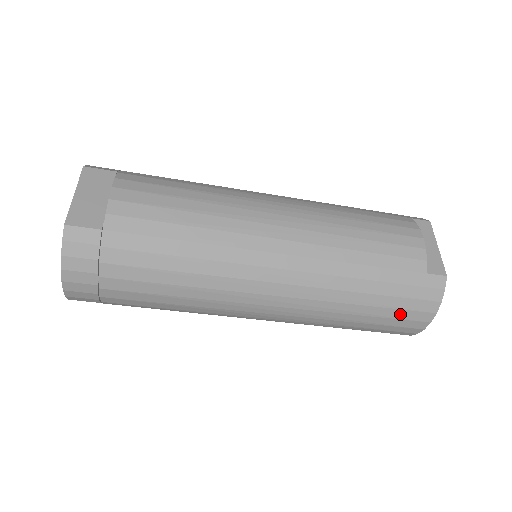
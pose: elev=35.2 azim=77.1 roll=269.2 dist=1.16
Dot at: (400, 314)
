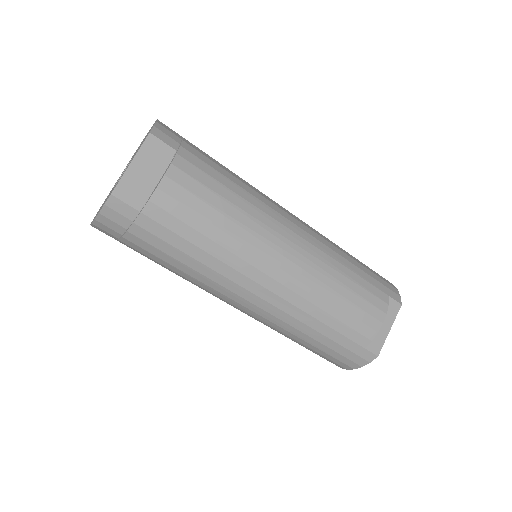
Dot at: (329, 357)
